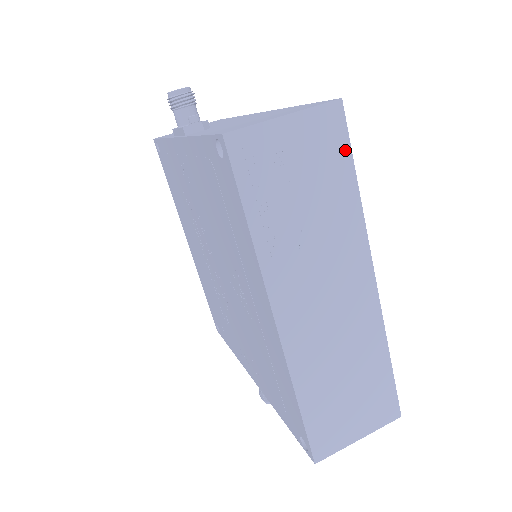
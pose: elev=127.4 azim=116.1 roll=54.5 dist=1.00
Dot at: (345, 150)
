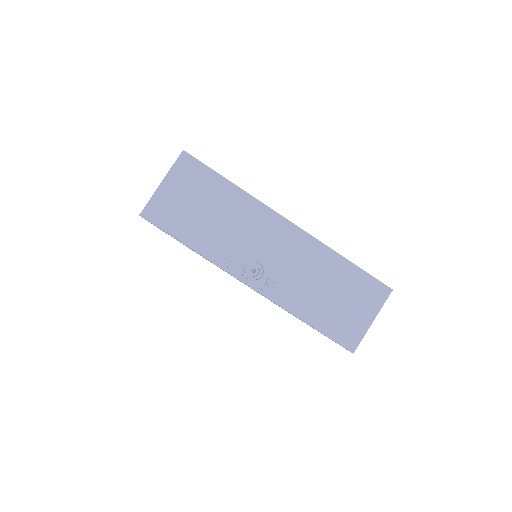
Dot at: occluded
